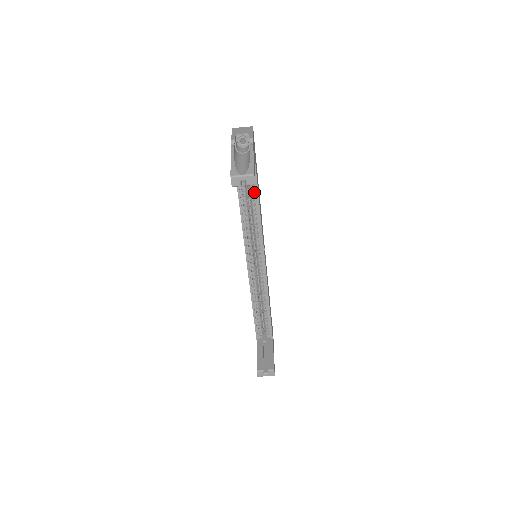
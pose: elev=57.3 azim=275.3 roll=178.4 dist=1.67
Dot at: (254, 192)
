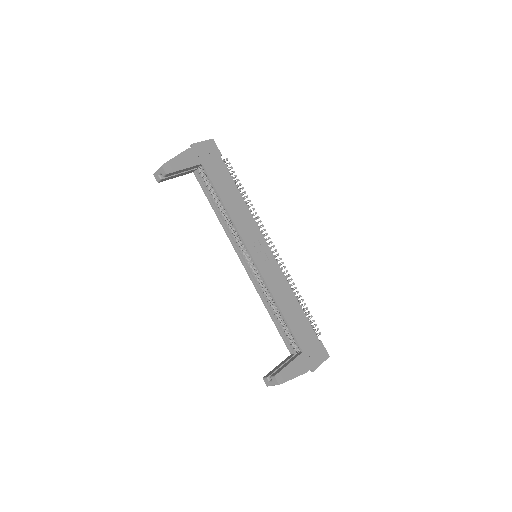
Dot at: (215, 190)
